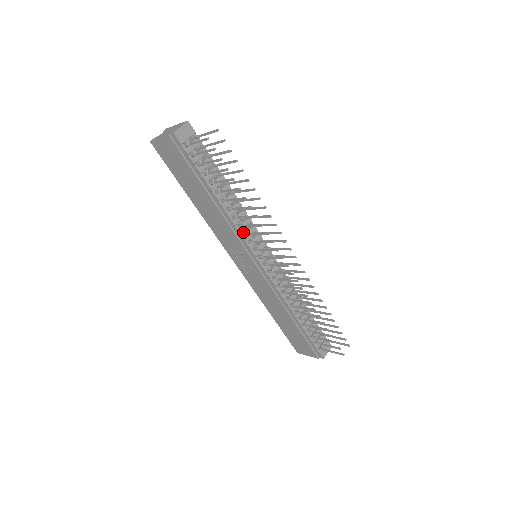
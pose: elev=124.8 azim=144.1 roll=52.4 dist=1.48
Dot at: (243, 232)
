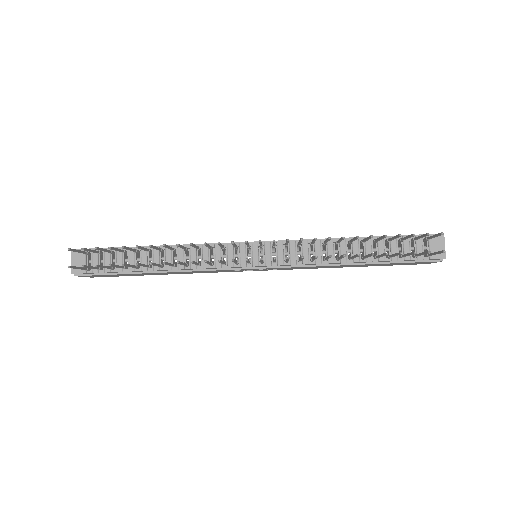
Dot at: (214, 260)
